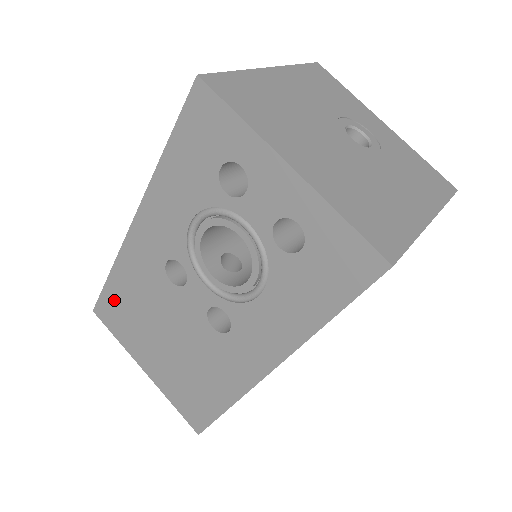
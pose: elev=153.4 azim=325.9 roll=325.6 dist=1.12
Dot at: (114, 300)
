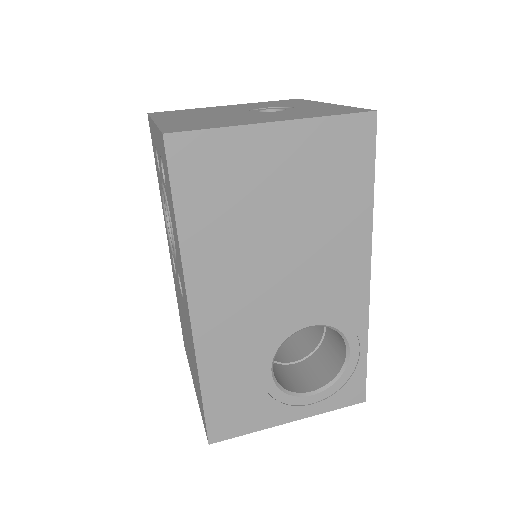
Dot at: (181, 324)
